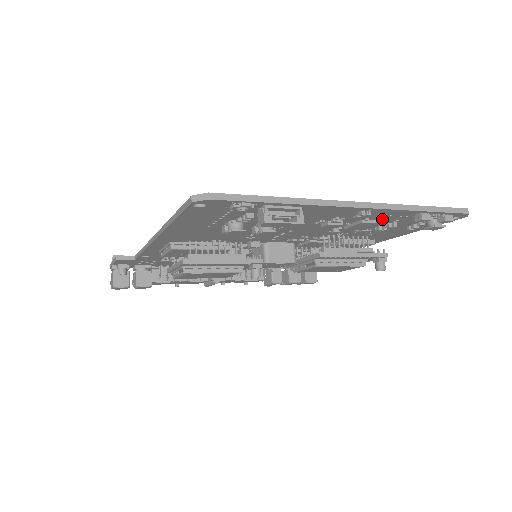
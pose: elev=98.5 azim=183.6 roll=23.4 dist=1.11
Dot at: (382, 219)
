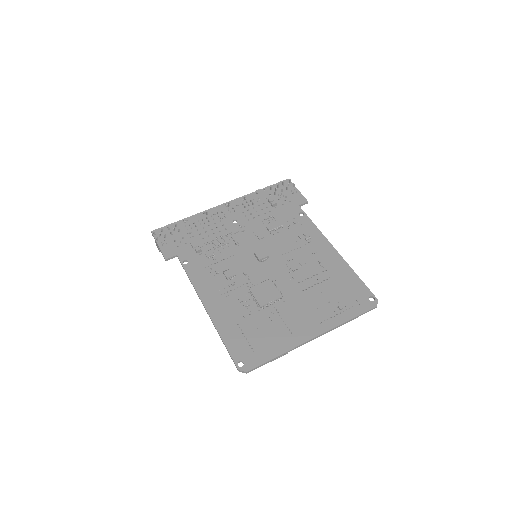
Dot at: (330, 312)
